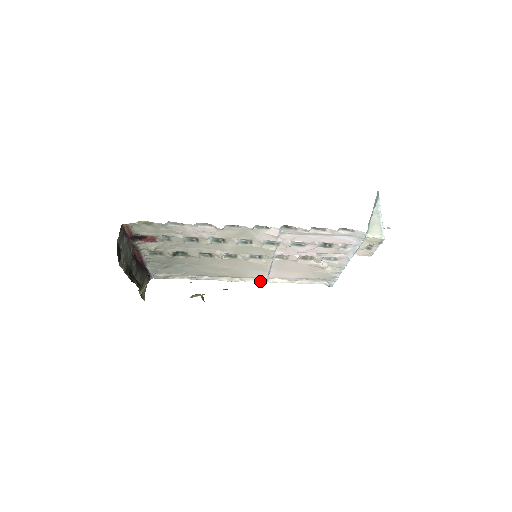
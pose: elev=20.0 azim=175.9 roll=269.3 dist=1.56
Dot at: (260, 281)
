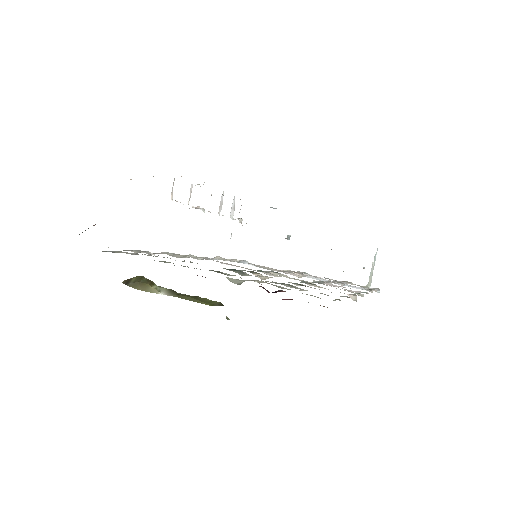
Dot at: (205, 259)
